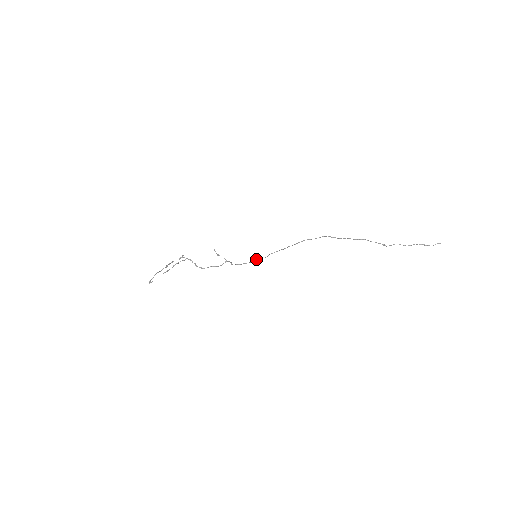
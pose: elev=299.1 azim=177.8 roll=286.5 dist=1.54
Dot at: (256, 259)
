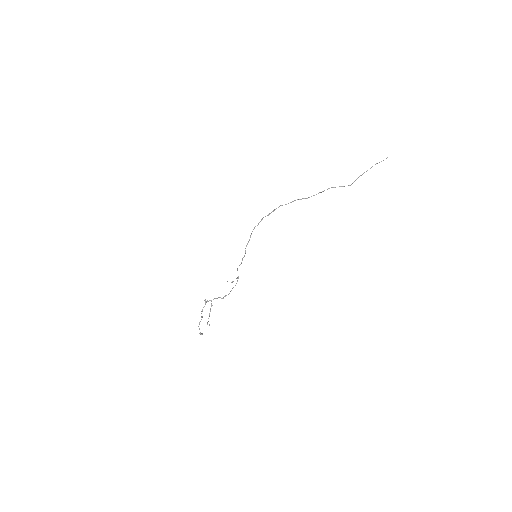
Dot at: (246, 245)
